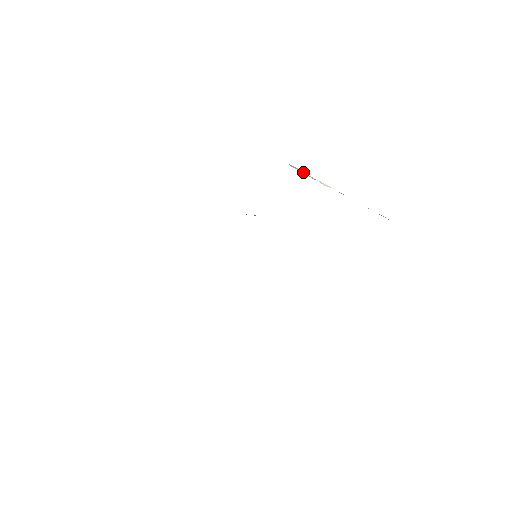
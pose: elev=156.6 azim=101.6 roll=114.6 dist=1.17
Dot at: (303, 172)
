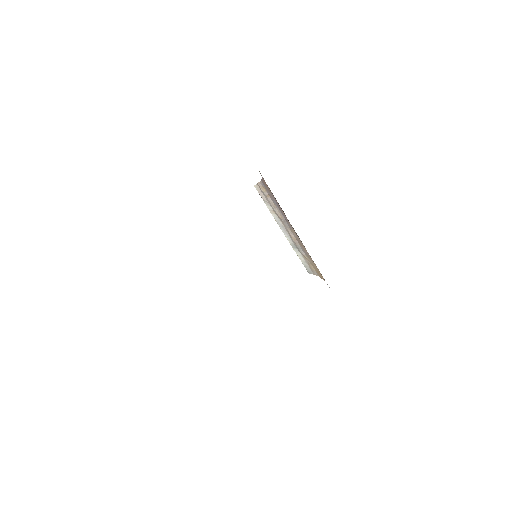
Dot at: (264, 197)
